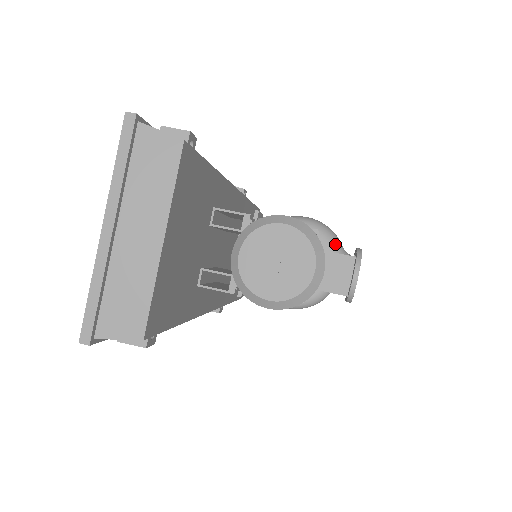
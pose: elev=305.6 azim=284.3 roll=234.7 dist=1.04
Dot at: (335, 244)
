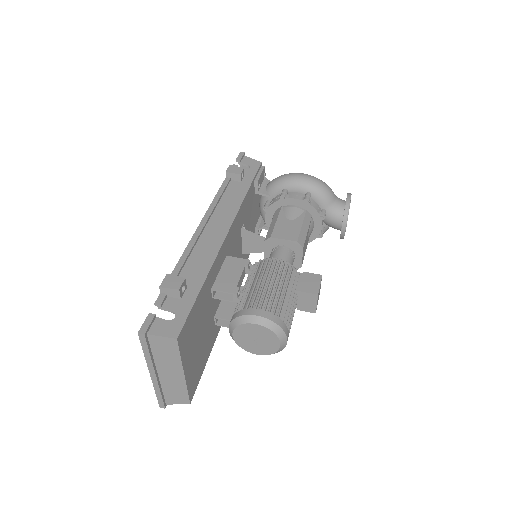
Dot at: (326, 201)
